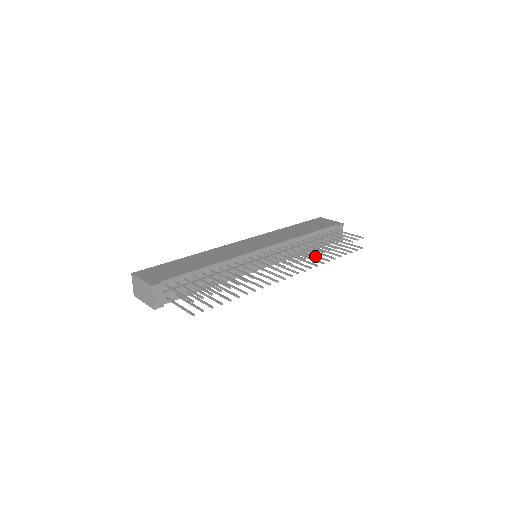
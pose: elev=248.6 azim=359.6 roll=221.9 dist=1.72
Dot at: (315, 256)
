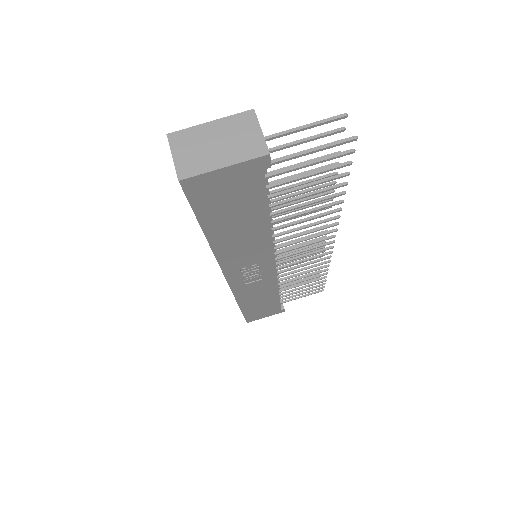
Dot at: (304, 276)
